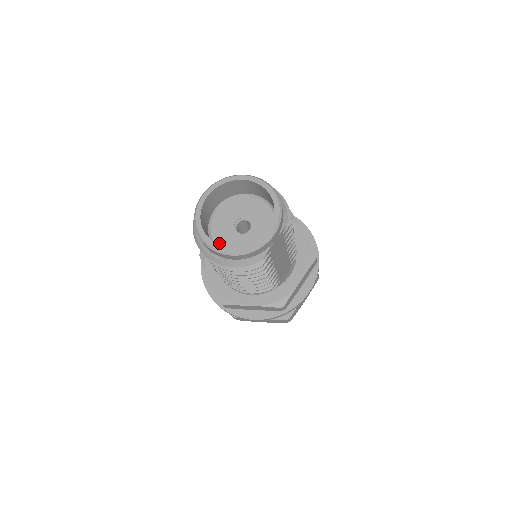
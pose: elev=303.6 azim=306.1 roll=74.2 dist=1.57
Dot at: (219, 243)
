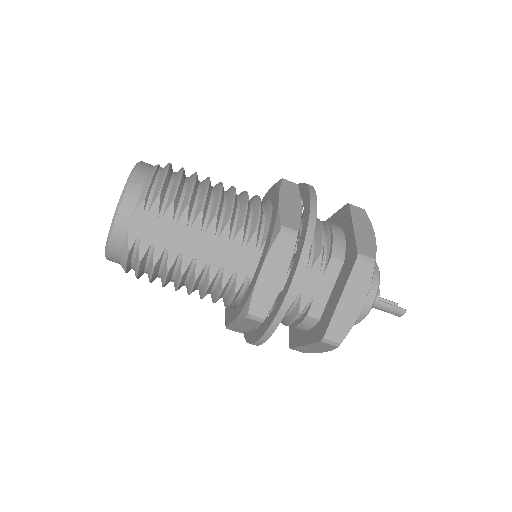
Dot at: occluded
